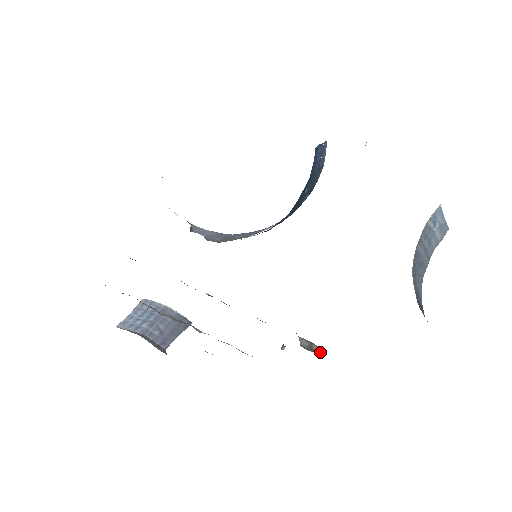
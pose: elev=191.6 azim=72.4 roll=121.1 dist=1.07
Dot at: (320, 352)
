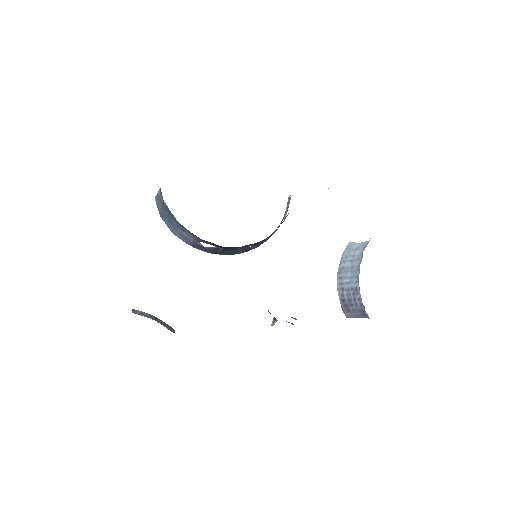
Dot at: occluded
